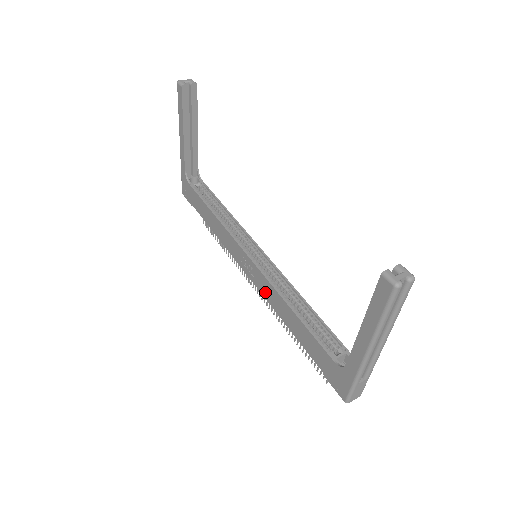
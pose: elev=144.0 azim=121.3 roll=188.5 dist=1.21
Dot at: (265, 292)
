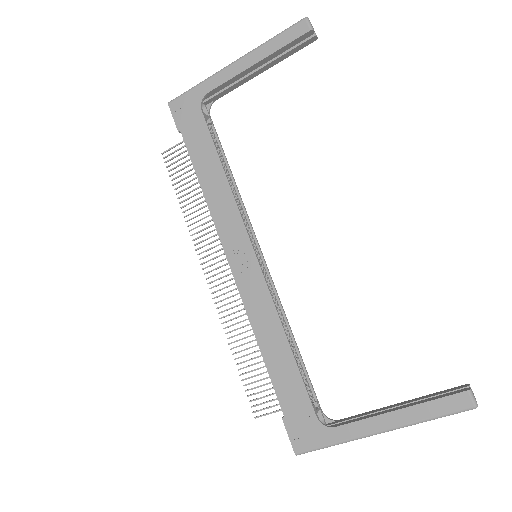
Dot at: (252, 301)
